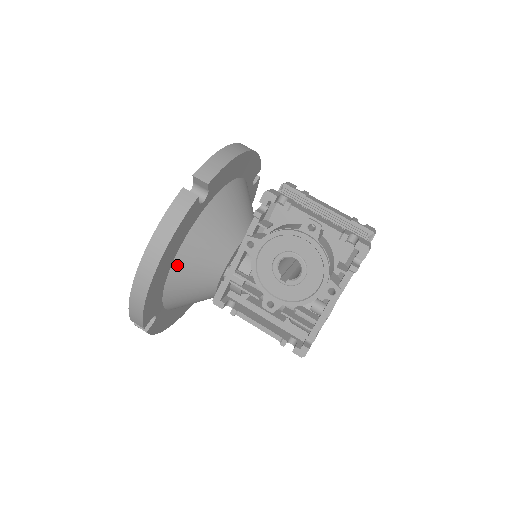
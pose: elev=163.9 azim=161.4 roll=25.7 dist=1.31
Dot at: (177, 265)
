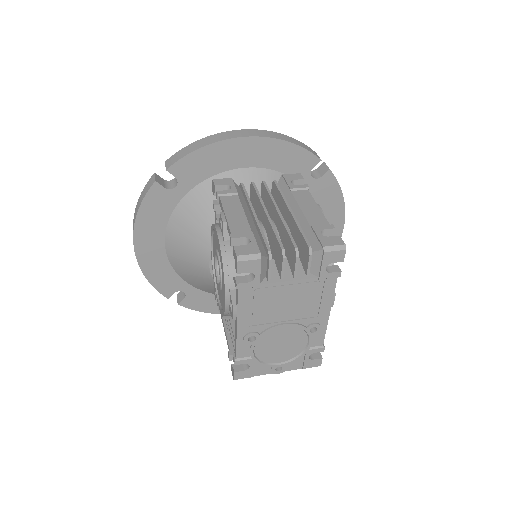
Dot at: (169, 246)
